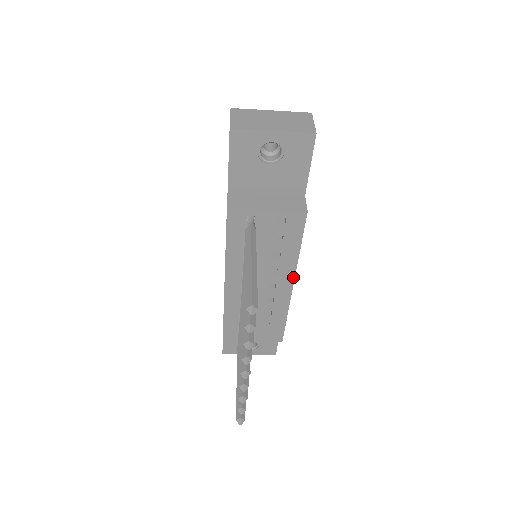
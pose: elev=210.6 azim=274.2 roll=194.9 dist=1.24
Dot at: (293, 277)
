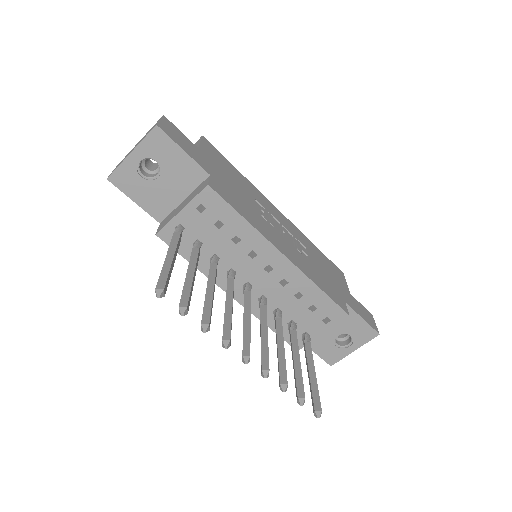
Dot at: (273, 247)
